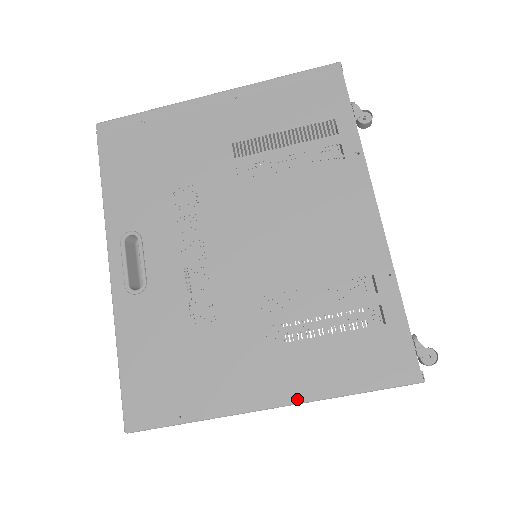
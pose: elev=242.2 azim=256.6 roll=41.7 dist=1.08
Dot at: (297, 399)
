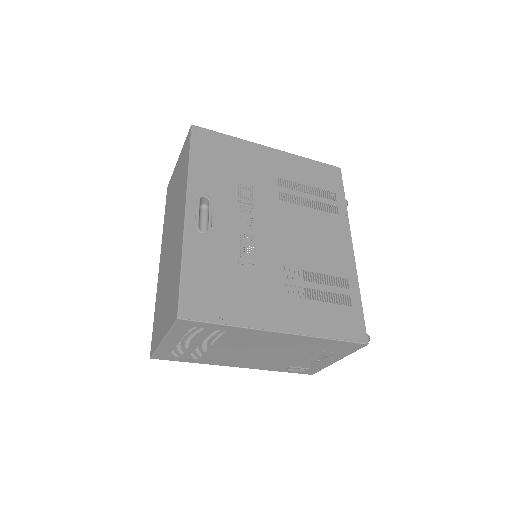
Dot at: (299, 332)
